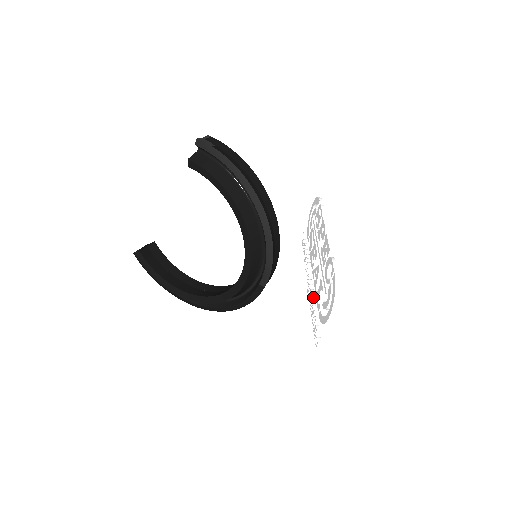
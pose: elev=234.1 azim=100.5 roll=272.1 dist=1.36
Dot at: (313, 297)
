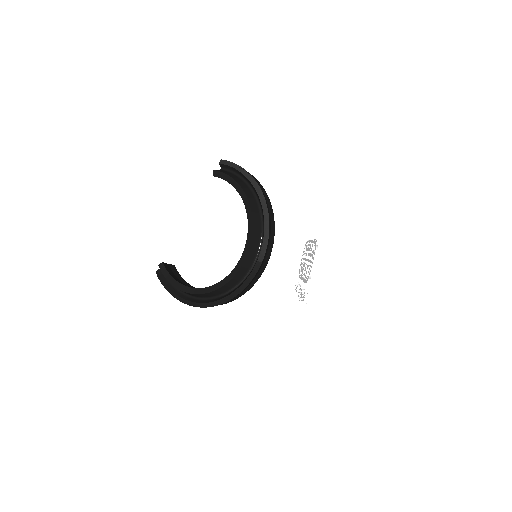
Dot at: (302, 289)
